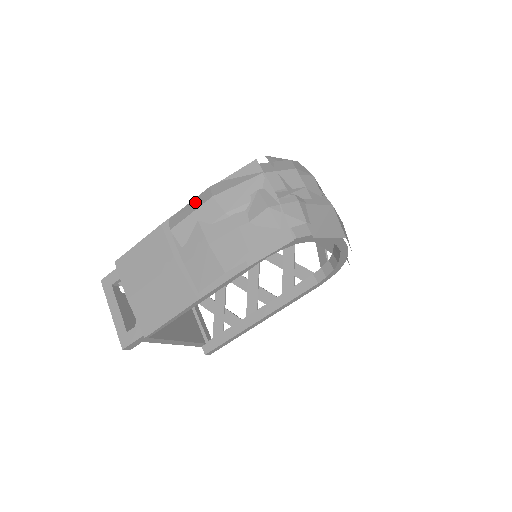
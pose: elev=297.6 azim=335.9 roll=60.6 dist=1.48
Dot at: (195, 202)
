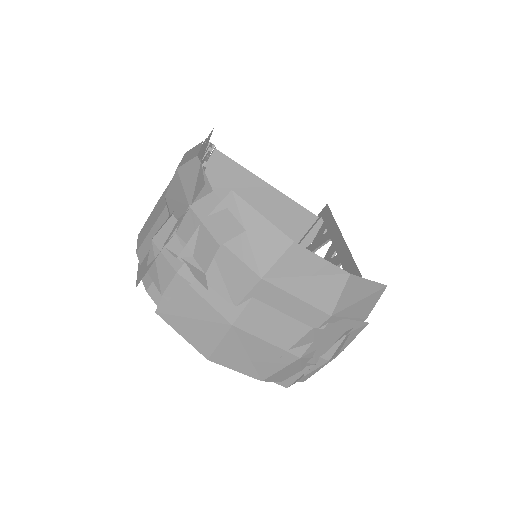
Dot at: (192, 154)
